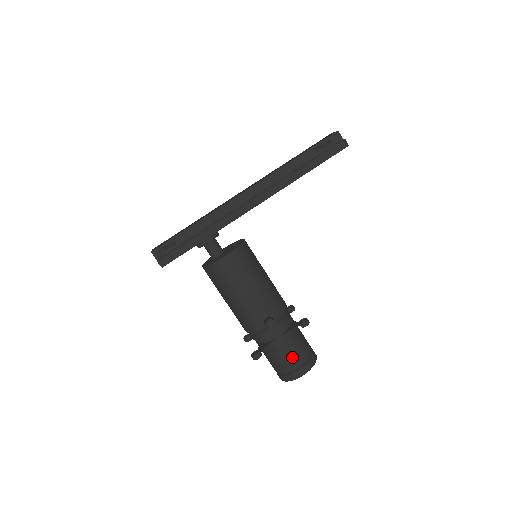
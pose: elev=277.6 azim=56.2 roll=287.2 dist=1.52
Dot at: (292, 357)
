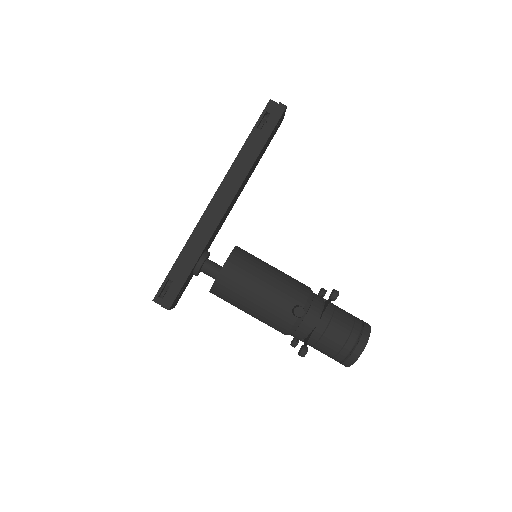
Dot at: (342, 337)
